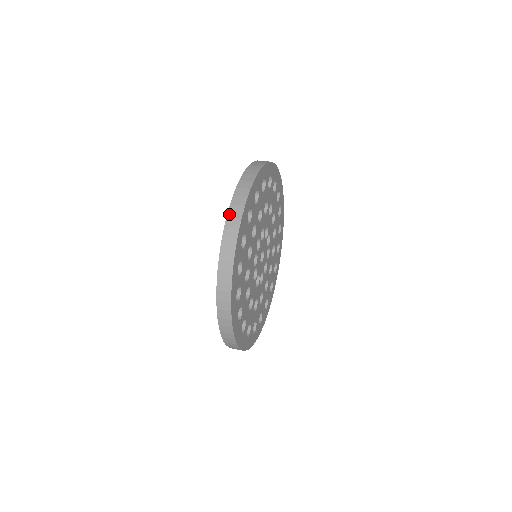
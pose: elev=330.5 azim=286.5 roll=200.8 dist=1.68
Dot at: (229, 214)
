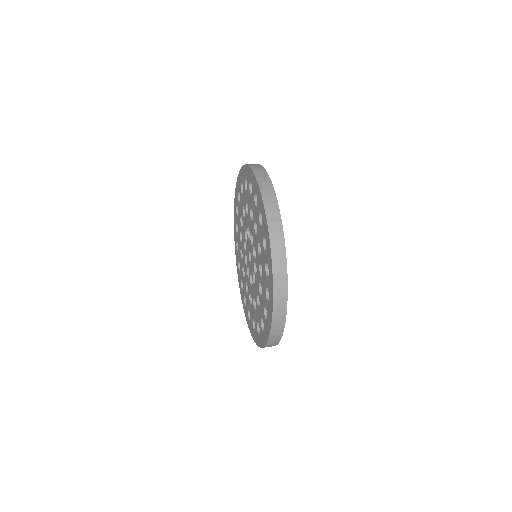
Dot at: (249, 165)
